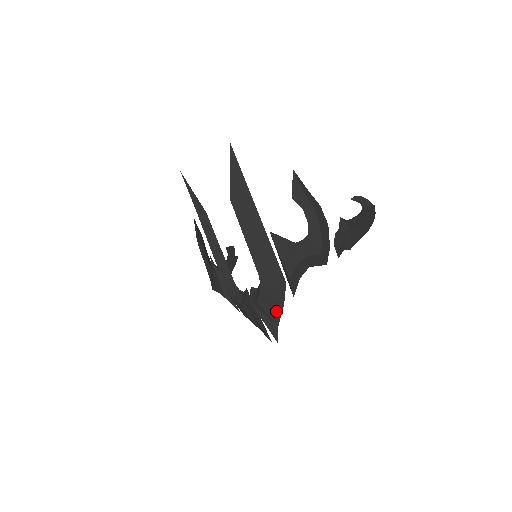
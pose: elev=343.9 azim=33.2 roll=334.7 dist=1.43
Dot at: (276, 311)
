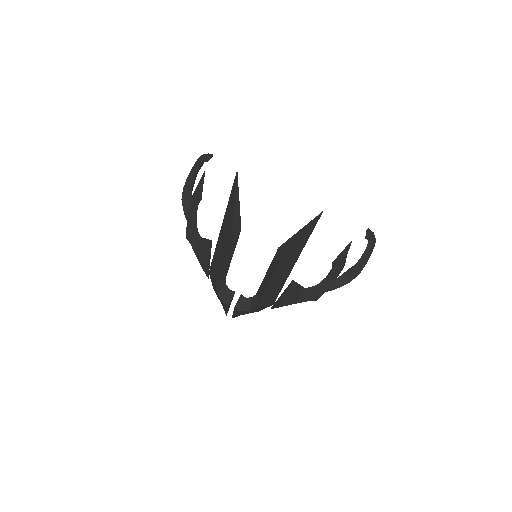
Dot at: (249, 312)
